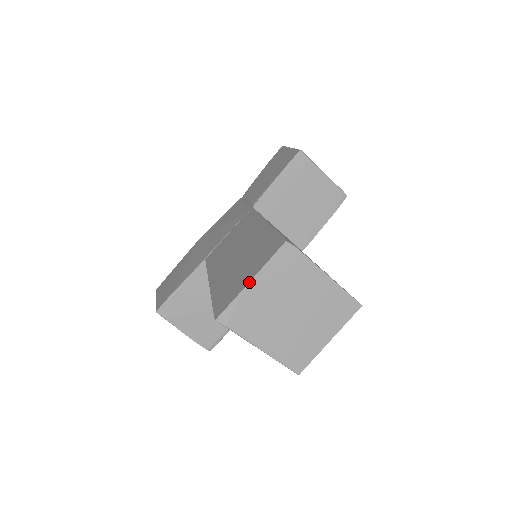
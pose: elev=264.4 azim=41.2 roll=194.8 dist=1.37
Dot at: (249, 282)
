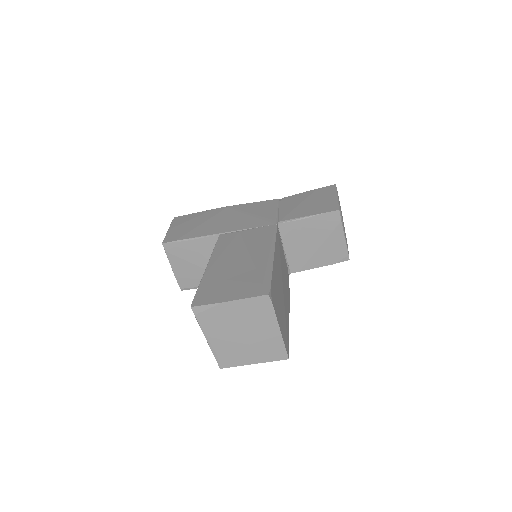
Dot at: (227, 301)
